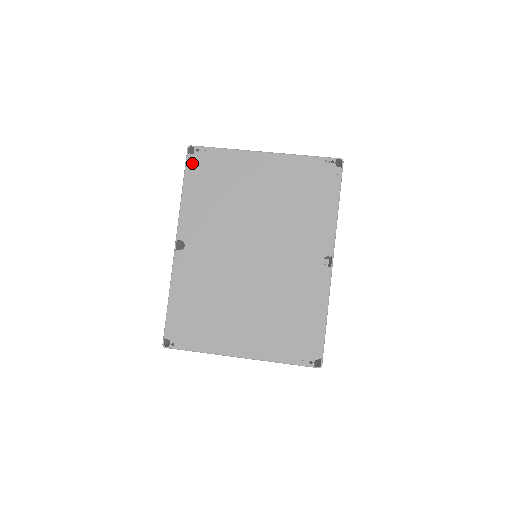
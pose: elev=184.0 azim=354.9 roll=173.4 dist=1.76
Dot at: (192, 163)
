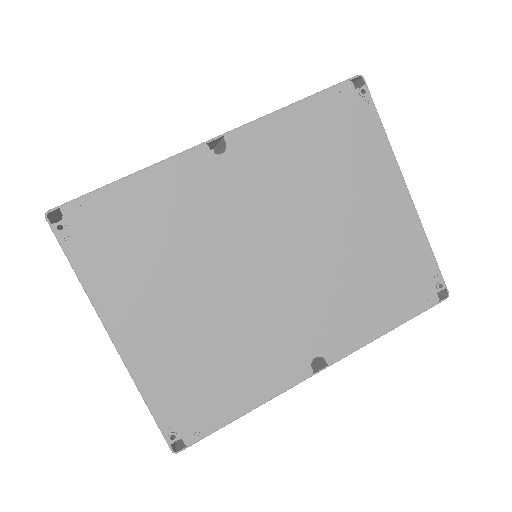
Dot at: (342, 94)
